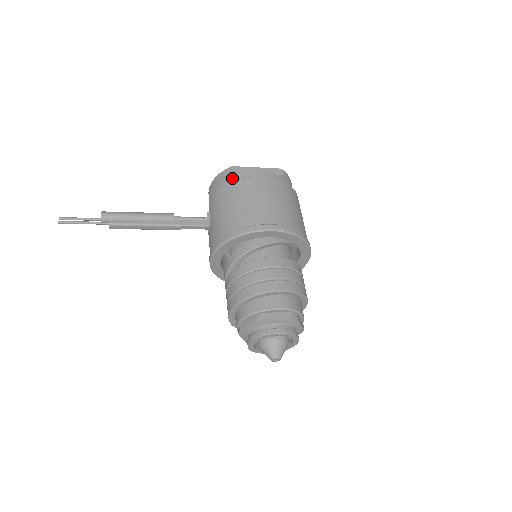
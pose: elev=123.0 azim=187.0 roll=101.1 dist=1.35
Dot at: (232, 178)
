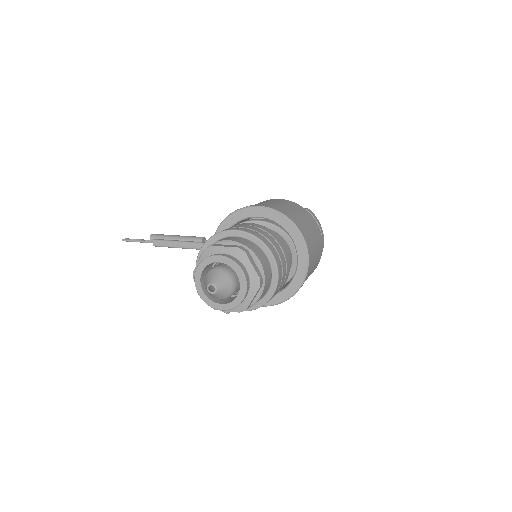
Dot at: occluded
